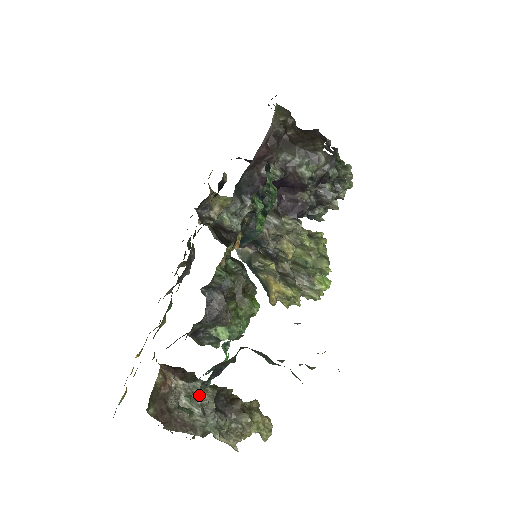
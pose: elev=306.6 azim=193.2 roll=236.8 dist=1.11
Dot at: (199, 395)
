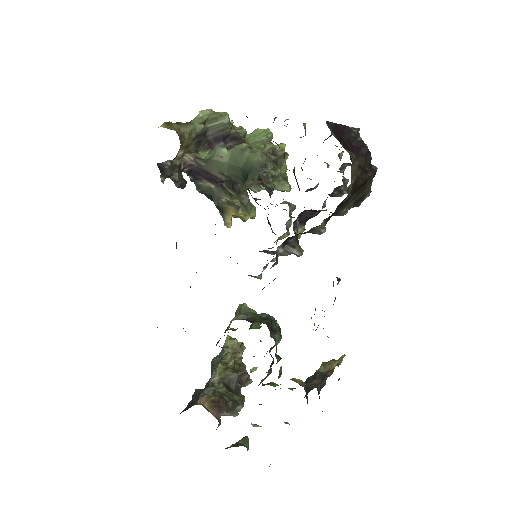
Dot at: occluded
